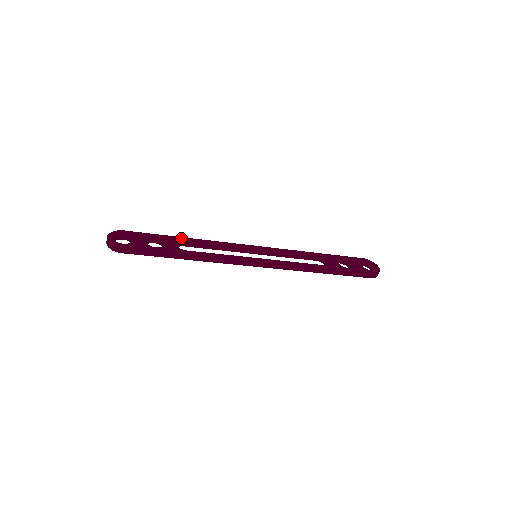
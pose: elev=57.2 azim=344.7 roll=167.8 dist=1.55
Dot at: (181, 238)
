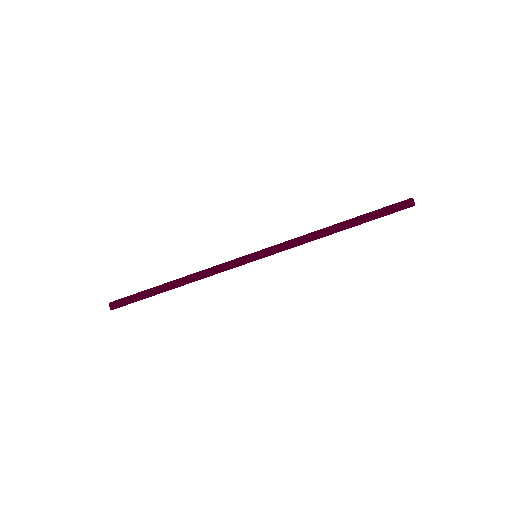
Dot at: occluded
